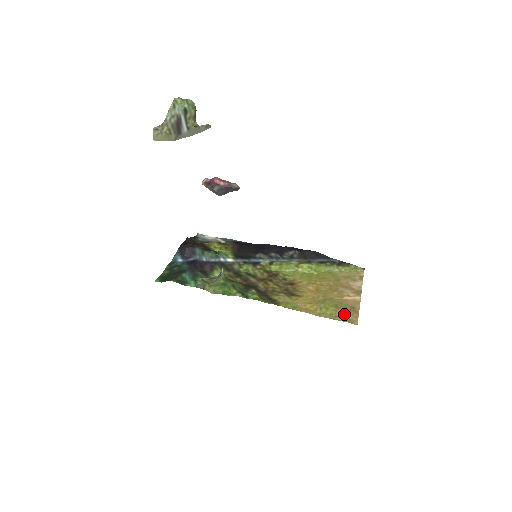
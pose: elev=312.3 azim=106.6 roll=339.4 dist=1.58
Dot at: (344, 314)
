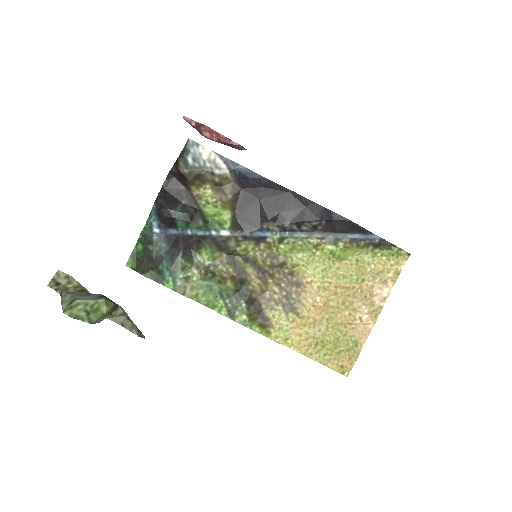
Dot at: (340, 357)
